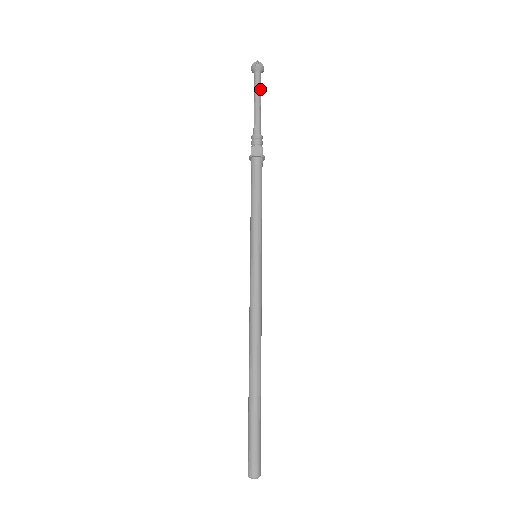
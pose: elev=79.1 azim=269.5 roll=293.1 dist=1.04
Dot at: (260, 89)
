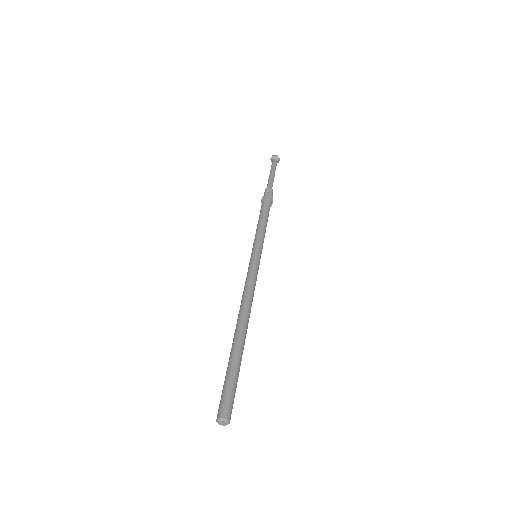
Dot at: occluded
